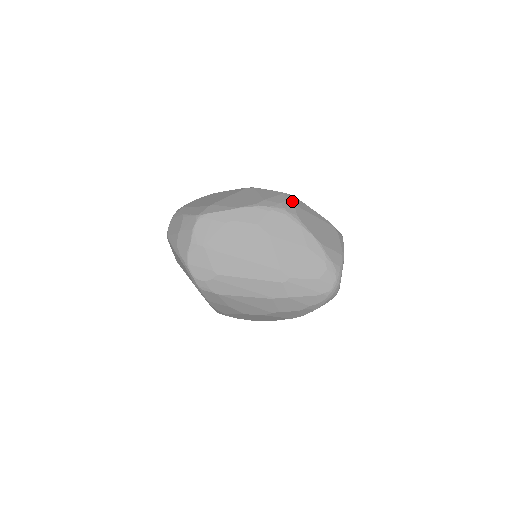
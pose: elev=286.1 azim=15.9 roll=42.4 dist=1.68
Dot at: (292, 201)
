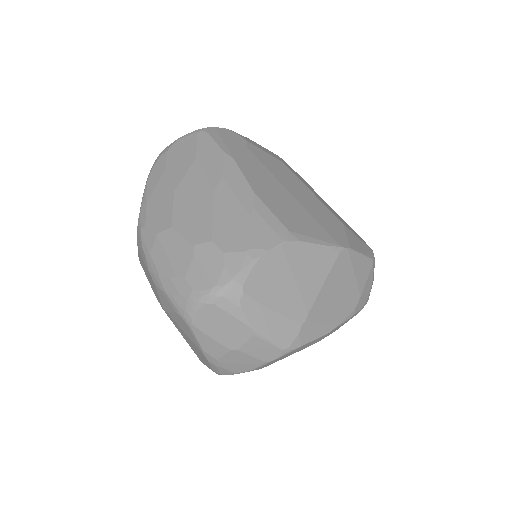
Dot at: occluded
